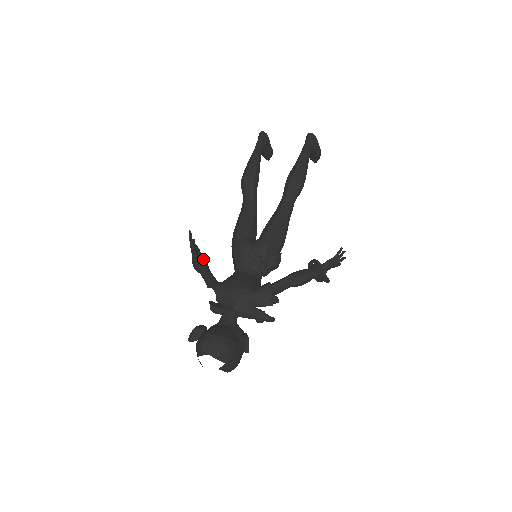
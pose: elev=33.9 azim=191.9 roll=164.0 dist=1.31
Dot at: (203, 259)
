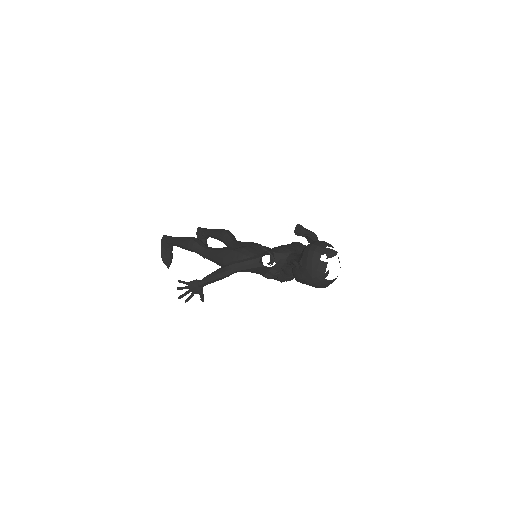
Dot at: occluded
